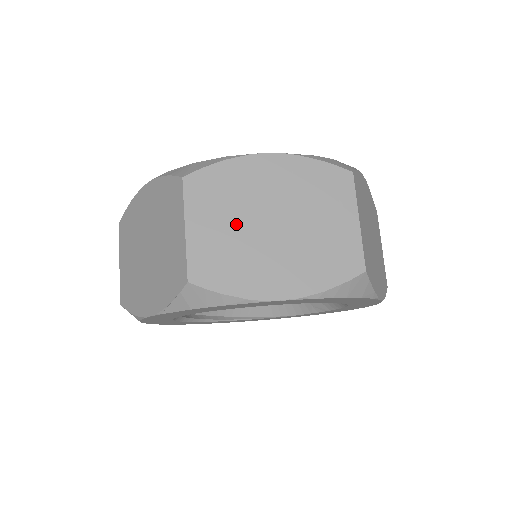
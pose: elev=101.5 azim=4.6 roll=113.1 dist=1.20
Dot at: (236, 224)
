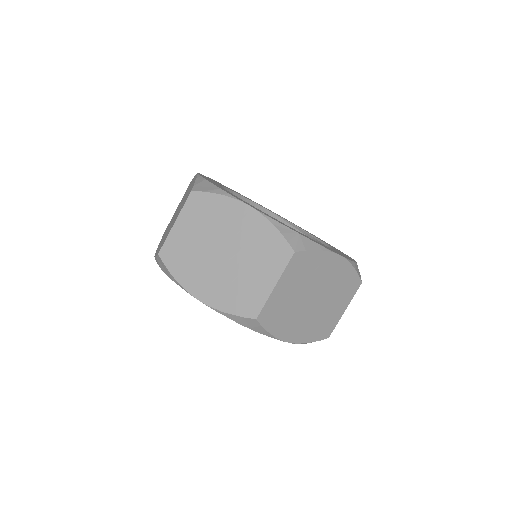
Dot at: (298, 293)
